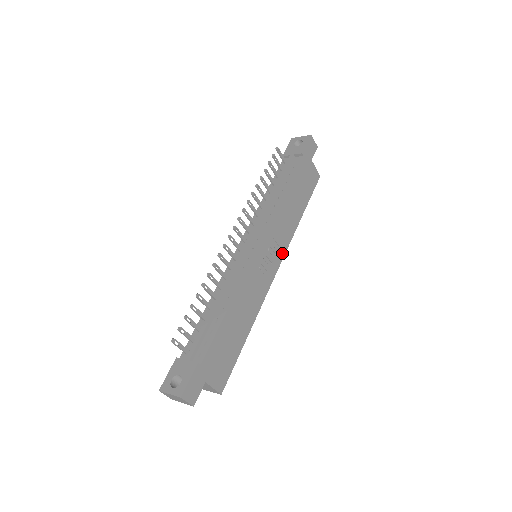
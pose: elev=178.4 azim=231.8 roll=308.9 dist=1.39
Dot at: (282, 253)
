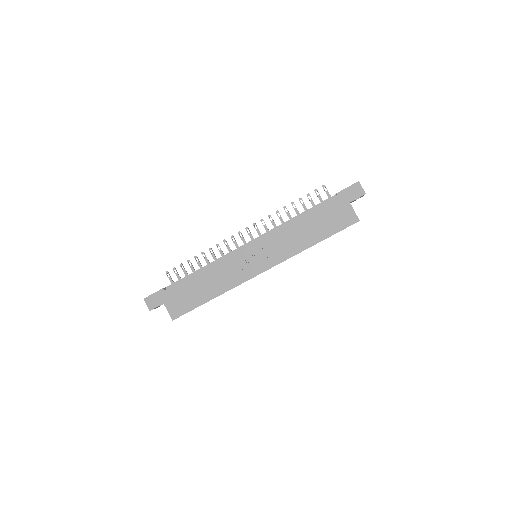
Dot at: (274, 262)
